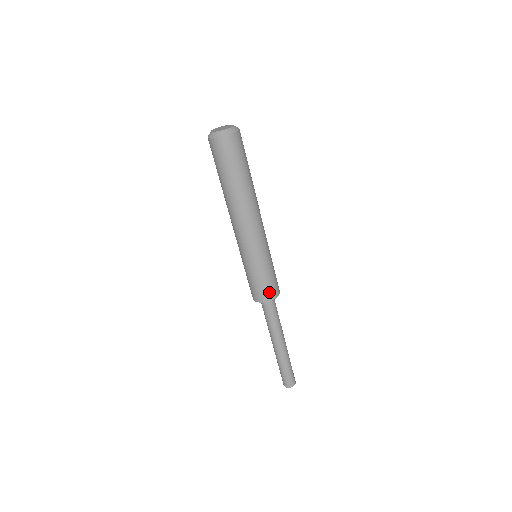
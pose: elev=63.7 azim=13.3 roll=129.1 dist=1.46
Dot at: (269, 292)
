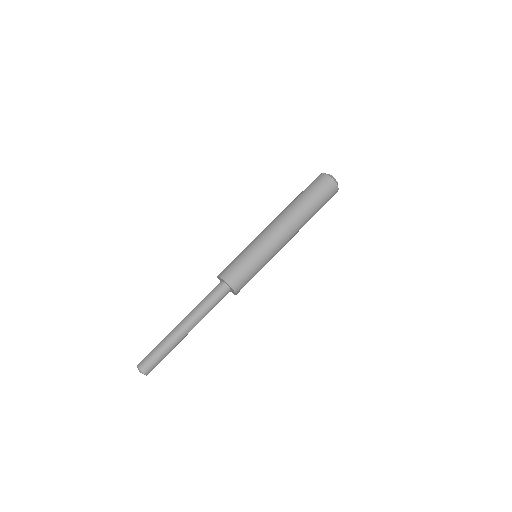
Dot at: (227, 271)
